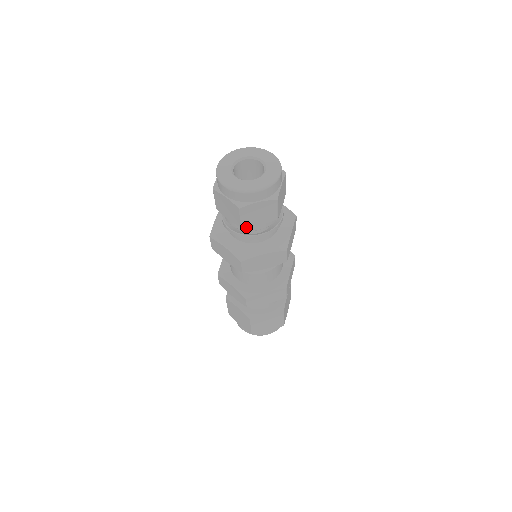
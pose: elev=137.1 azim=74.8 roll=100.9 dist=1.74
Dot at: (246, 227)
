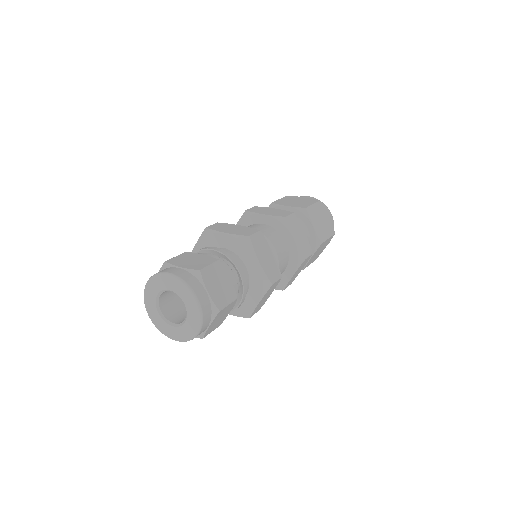
Dot at: occluded
